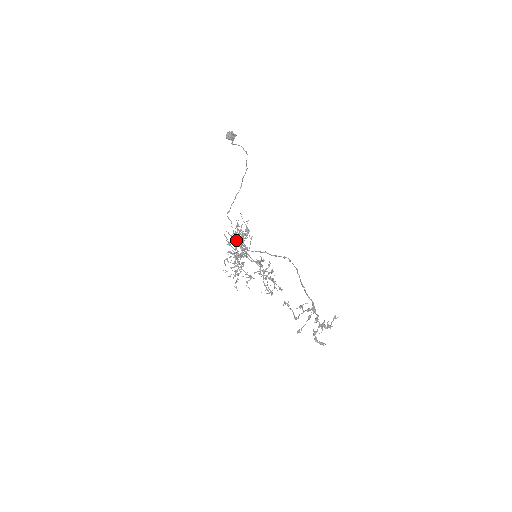
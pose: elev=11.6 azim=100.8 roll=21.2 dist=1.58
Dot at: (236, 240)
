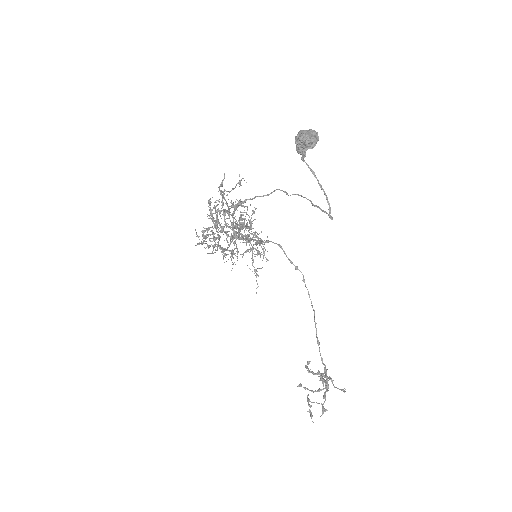
Dot at: occluded
